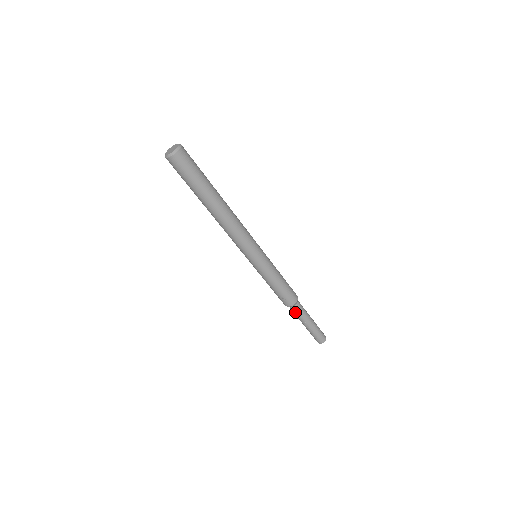
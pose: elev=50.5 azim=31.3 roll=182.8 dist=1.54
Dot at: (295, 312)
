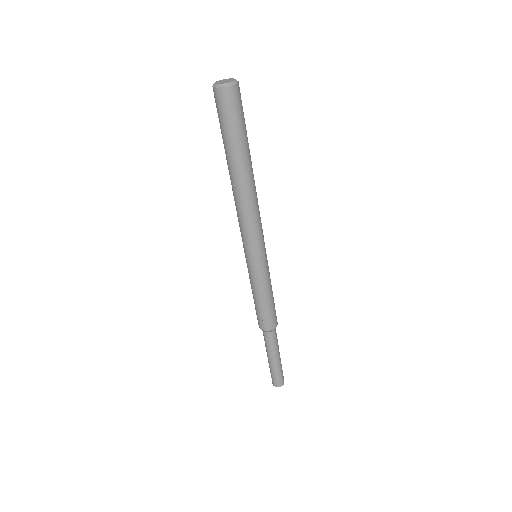
Dot at: (265, 338)
